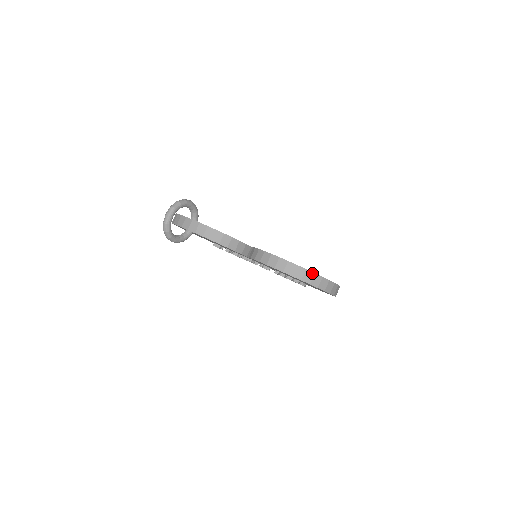
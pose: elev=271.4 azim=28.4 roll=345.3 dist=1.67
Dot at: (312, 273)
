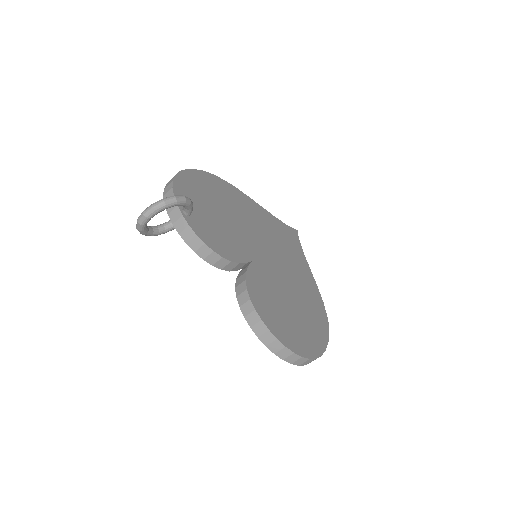
Dot at: (291, 352)
